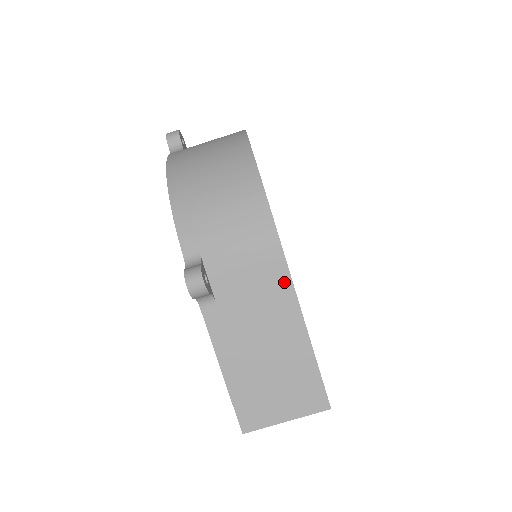
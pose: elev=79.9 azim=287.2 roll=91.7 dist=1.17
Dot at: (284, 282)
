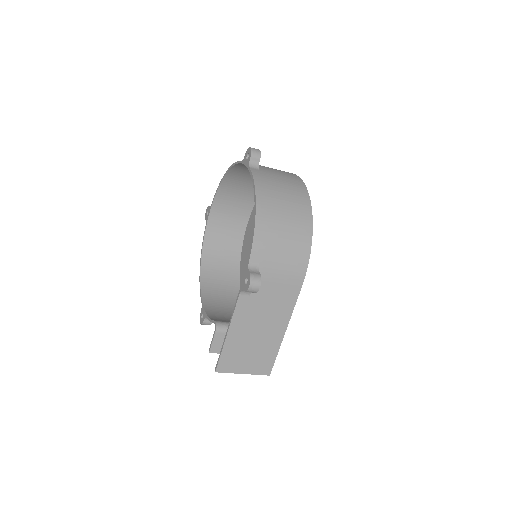
Dot at: (292, 301)
